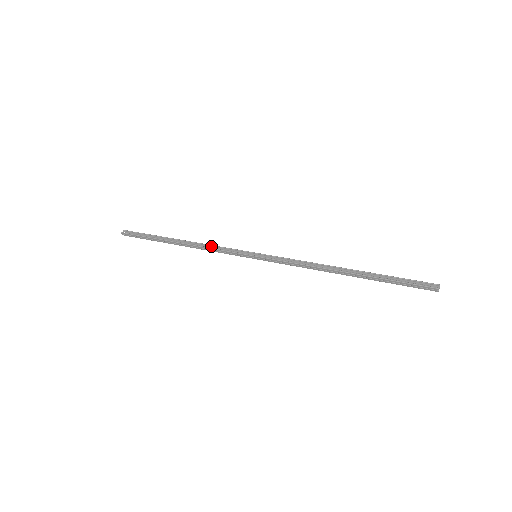
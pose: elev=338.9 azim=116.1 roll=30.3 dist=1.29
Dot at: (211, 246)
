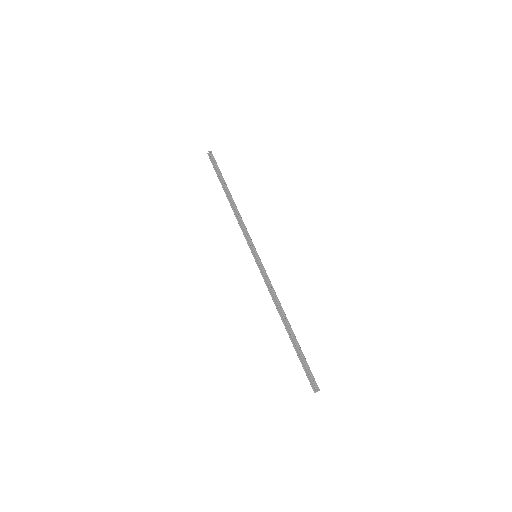
Dot at: (240, 220)
